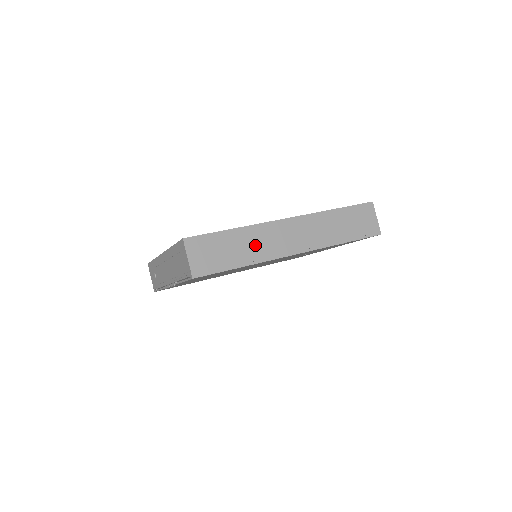
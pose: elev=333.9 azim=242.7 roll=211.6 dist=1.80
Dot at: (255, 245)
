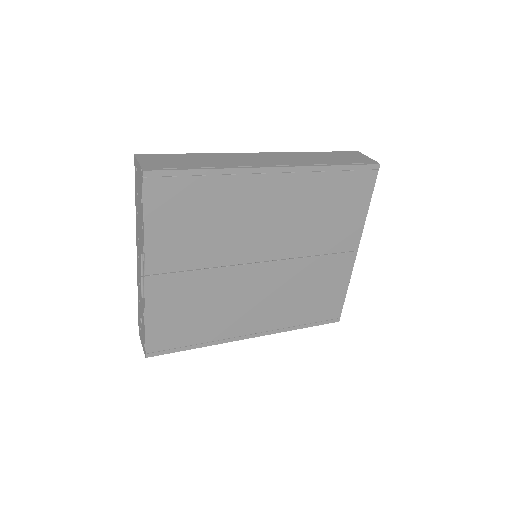
Dot at: (221, 161)
